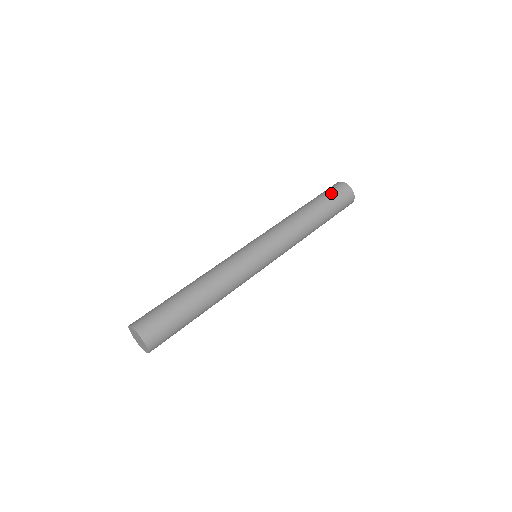
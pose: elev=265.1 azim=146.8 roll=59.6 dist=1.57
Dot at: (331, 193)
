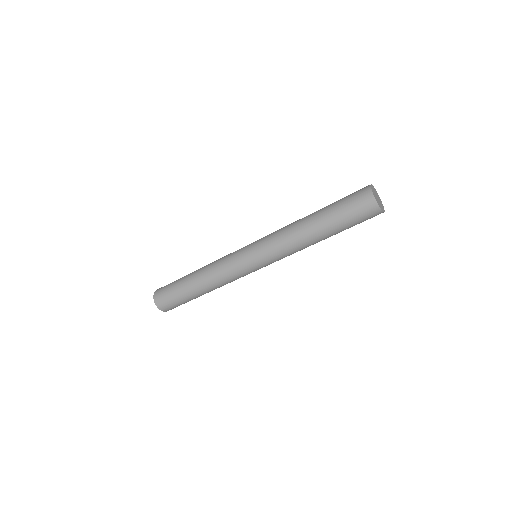
Dot at: (346, 201)
